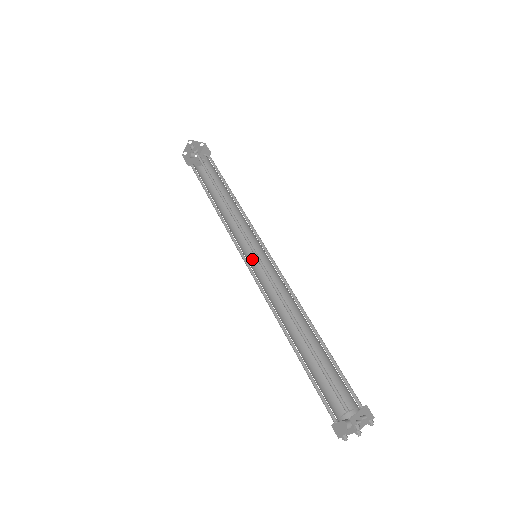
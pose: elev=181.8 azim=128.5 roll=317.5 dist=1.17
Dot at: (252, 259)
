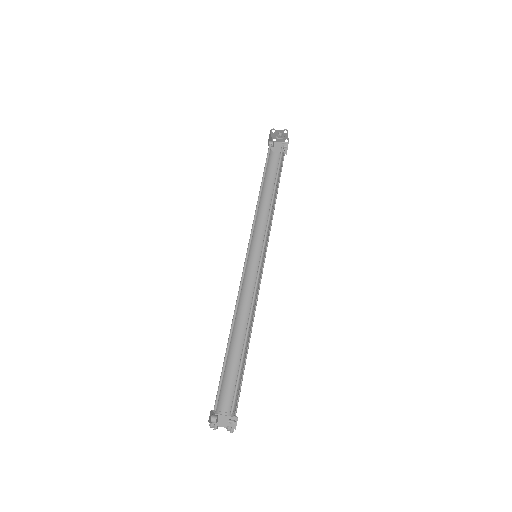
Dot at: occluded
